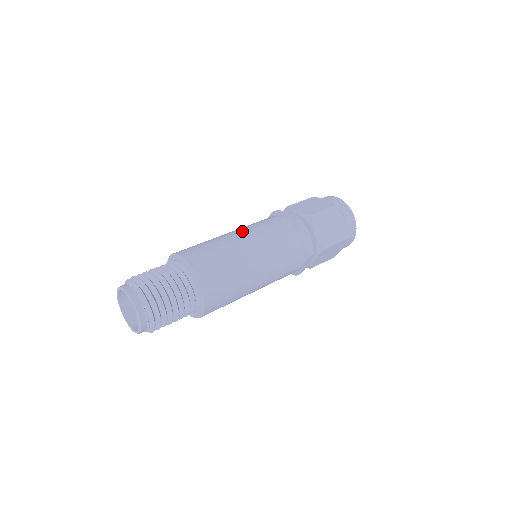
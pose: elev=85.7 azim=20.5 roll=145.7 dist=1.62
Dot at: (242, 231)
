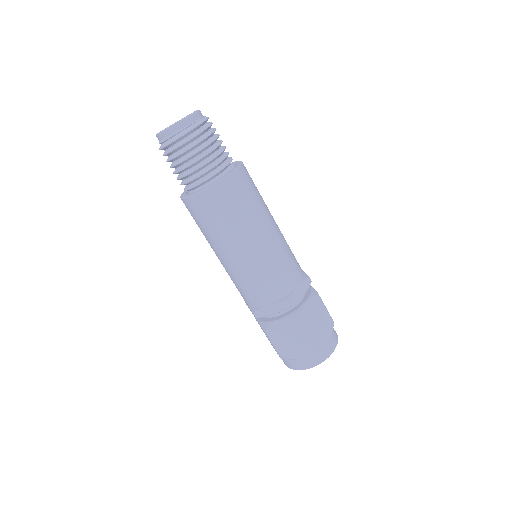
Dot at: occluded
